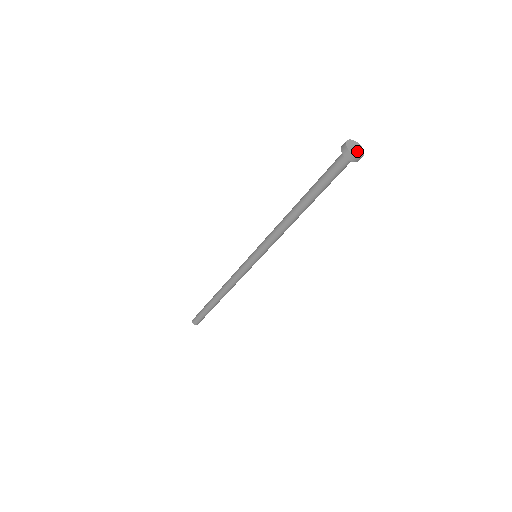
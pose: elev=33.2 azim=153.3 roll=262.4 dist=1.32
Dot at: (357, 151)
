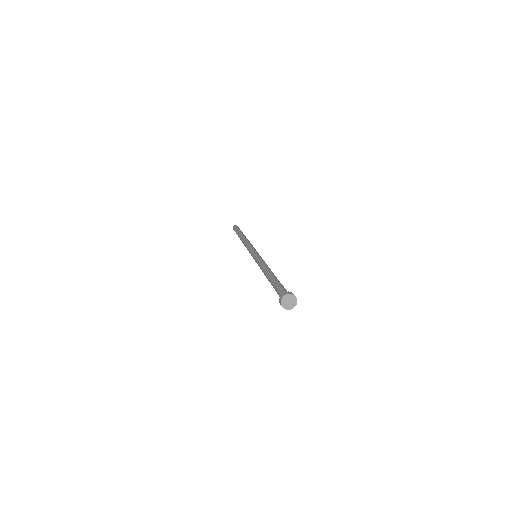
Dot at: (289, 304)
